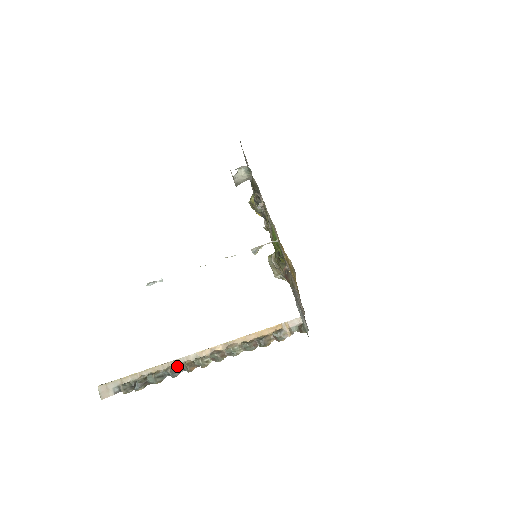
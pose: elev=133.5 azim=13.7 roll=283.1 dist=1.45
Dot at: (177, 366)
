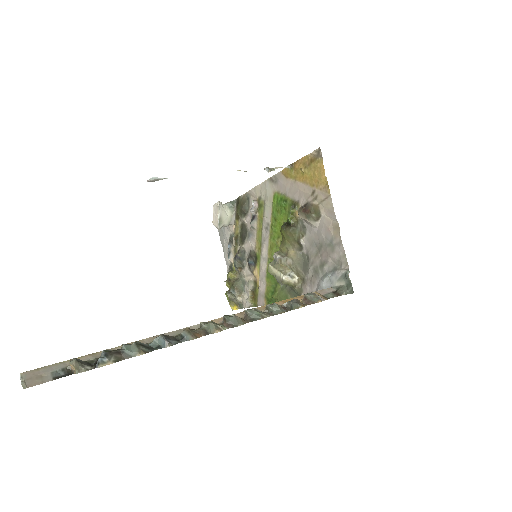
Dot at: (172, 336)
